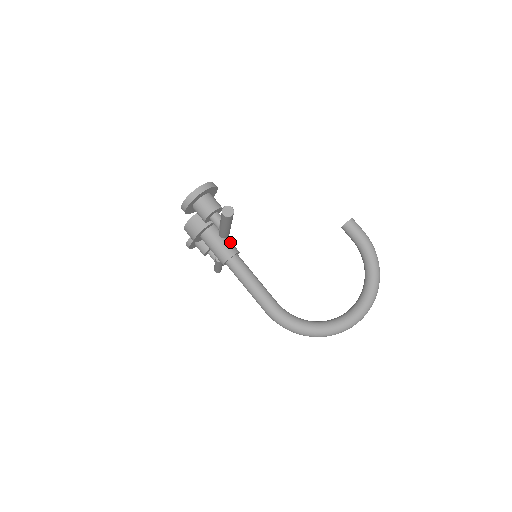
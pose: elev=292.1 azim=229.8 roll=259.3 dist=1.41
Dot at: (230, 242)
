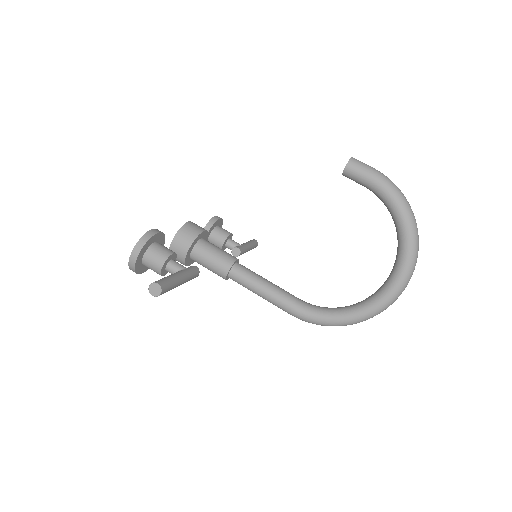
Dot at: (221, 255)
